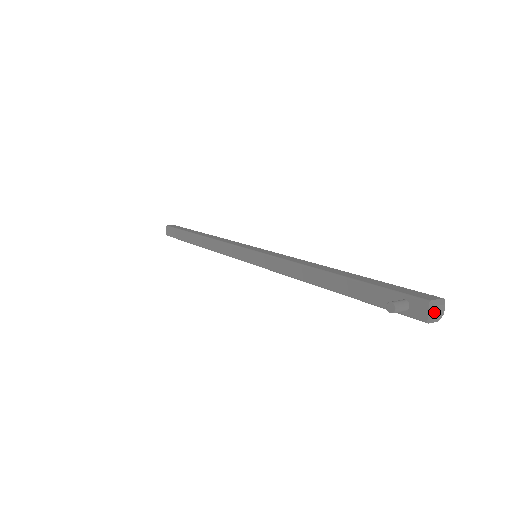
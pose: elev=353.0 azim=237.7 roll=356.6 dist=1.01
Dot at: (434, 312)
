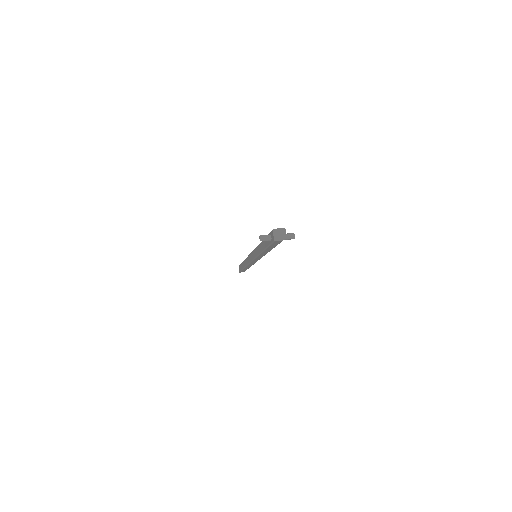
Dot at: (276, 234)
